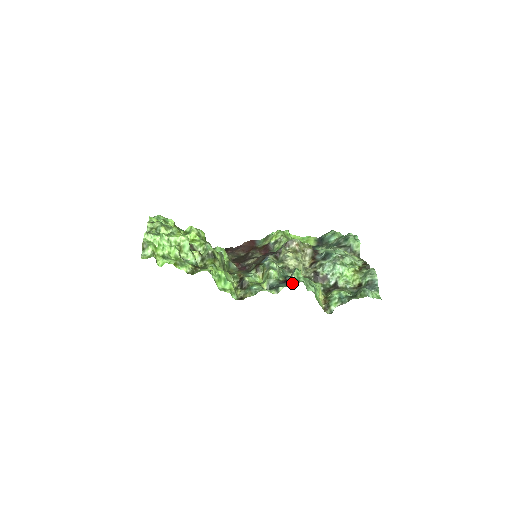
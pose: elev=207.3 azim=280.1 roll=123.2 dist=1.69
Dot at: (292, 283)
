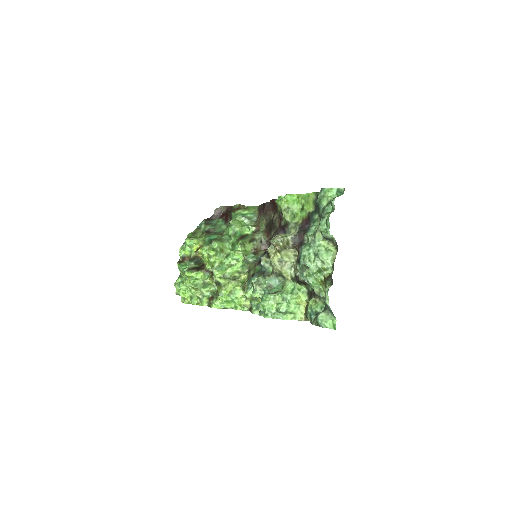
Dot at: occluded
